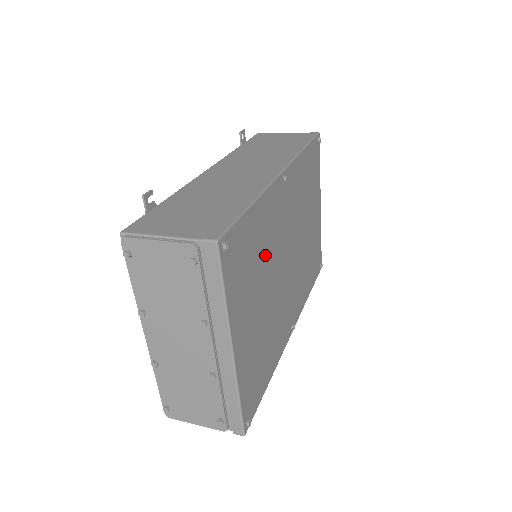
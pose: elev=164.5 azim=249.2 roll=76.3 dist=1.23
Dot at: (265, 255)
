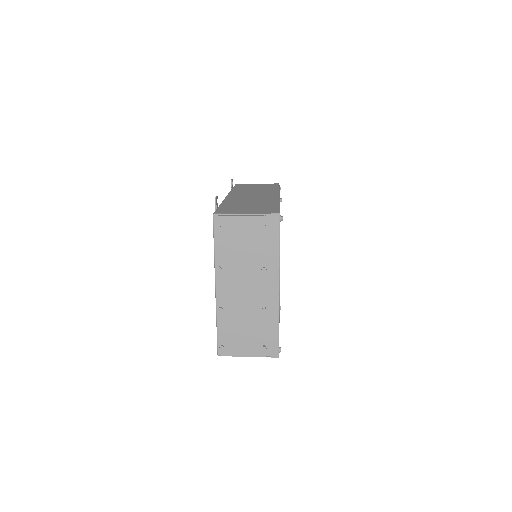
Dot at: occluded
